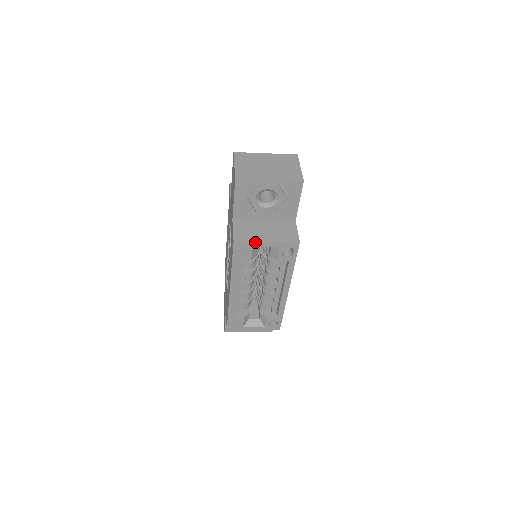
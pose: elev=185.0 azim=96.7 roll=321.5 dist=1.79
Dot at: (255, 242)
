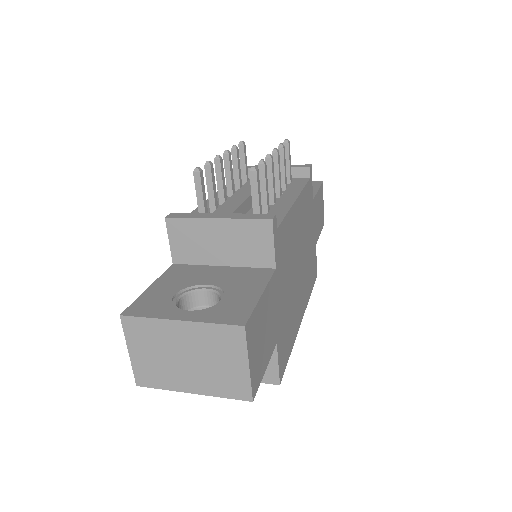
Dot at: occluded
